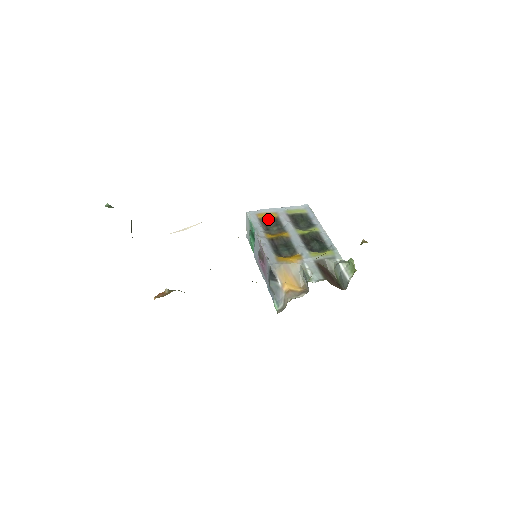
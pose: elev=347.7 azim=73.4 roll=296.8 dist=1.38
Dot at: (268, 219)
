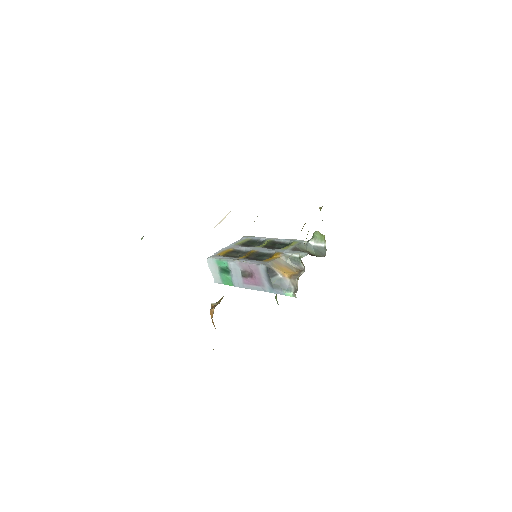
Dot at: (228, 253)
